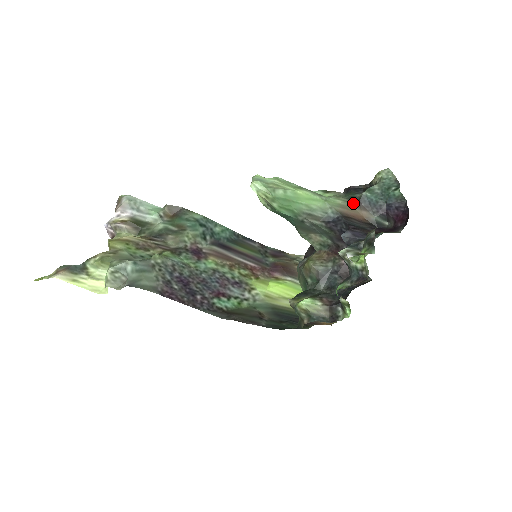
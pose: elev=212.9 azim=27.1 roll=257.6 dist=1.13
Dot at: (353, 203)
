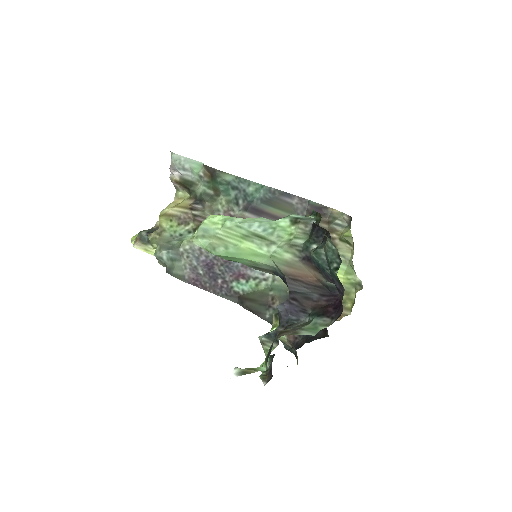
Dot at: (302, 261)
